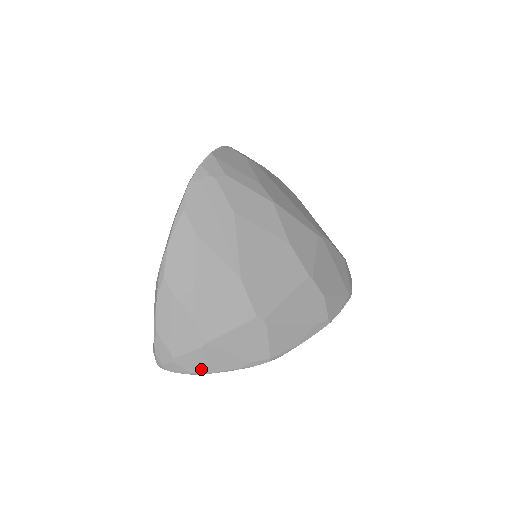
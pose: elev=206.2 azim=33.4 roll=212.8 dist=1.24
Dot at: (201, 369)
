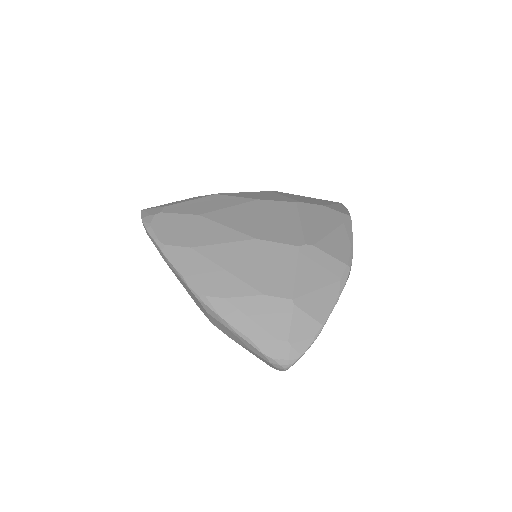
Dot at: (316, 325)
